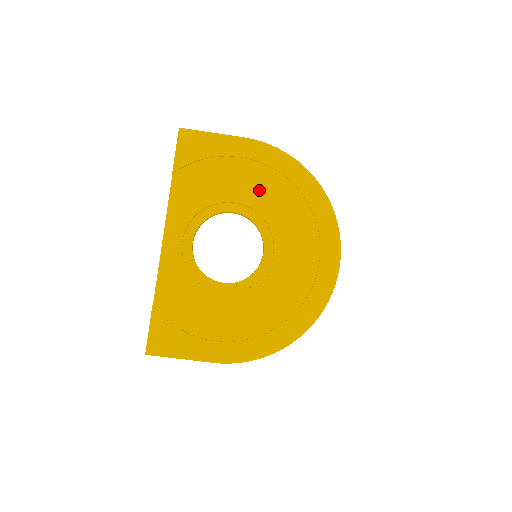
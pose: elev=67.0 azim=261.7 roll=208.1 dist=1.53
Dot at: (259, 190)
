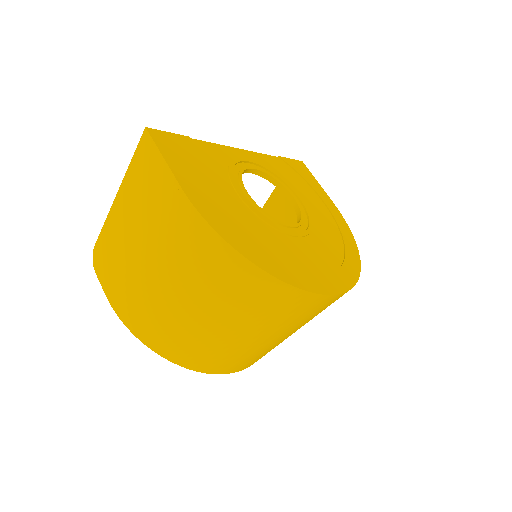
Dot at: (319, 217)
